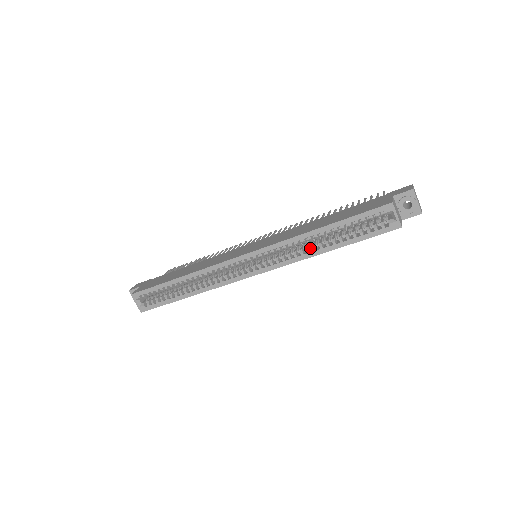
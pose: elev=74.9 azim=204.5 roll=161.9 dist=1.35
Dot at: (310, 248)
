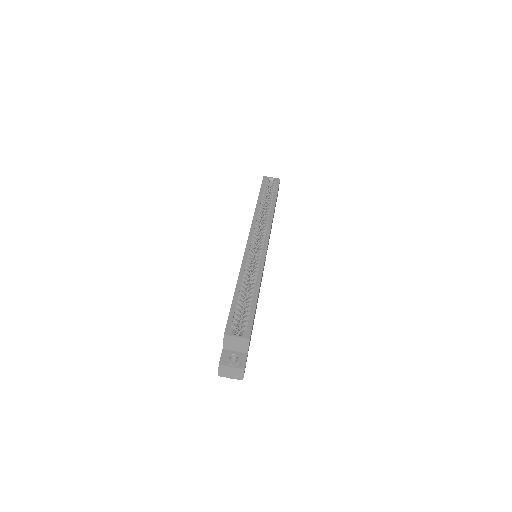
Dot at: occluded
